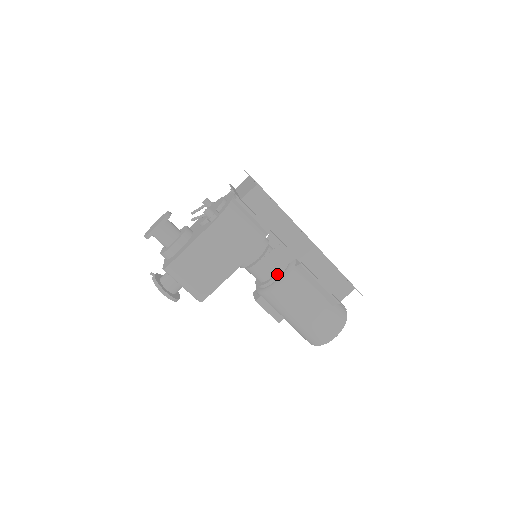
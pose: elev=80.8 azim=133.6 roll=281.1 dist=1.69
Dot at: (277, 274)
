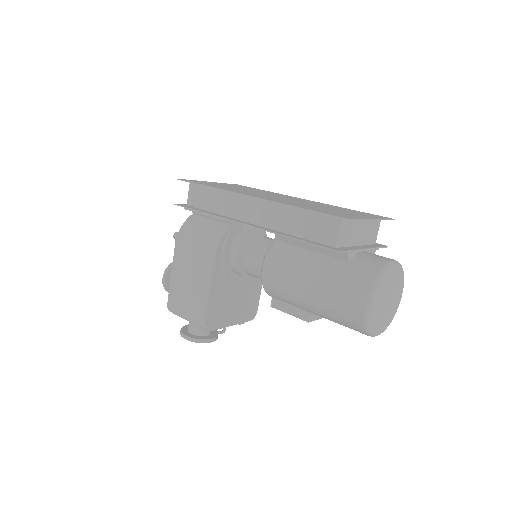
Dot at: (261, 259)
